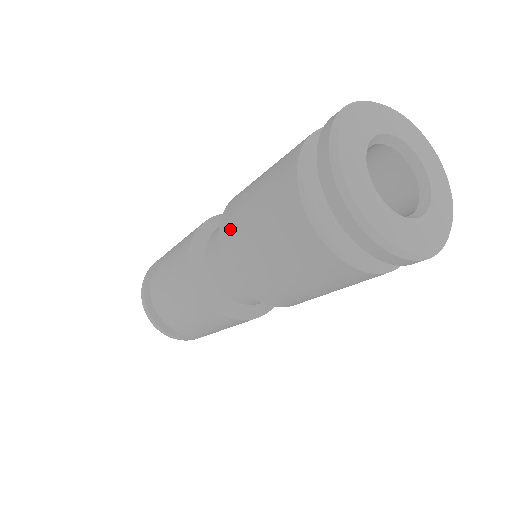
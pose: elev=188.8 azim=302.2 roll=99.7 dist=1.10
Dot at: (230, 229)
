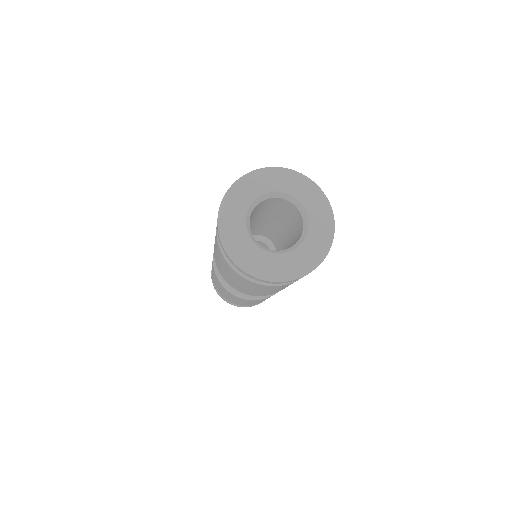
Dot at: occluded
